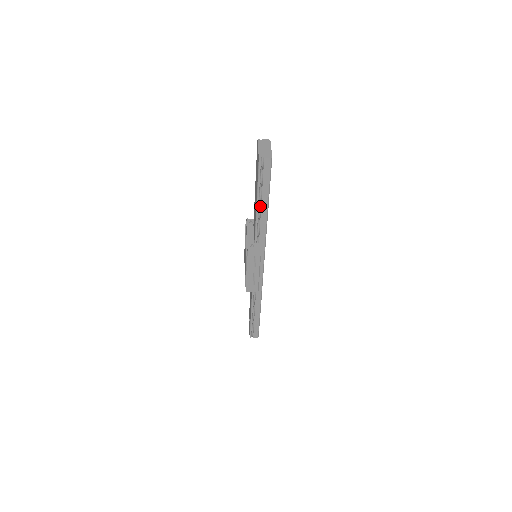
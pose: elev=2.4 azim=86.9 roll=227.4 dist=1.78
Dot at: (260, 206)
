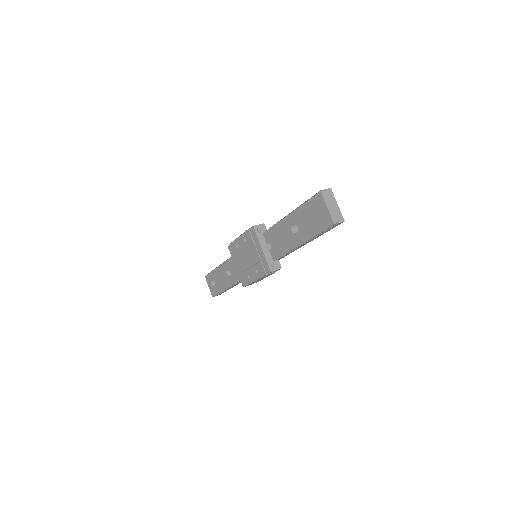
Dot at: (301, 244)
